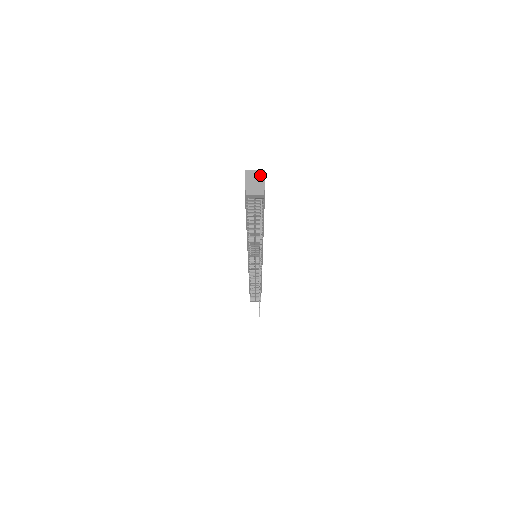
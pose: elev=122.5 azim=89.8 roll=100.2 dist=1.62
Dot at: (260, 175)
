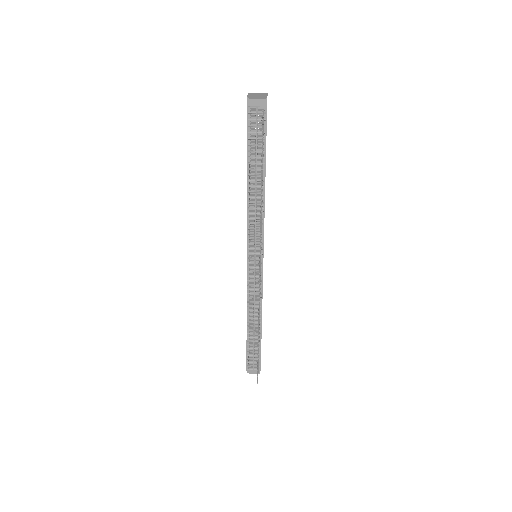
Dot at: (263, 94)
